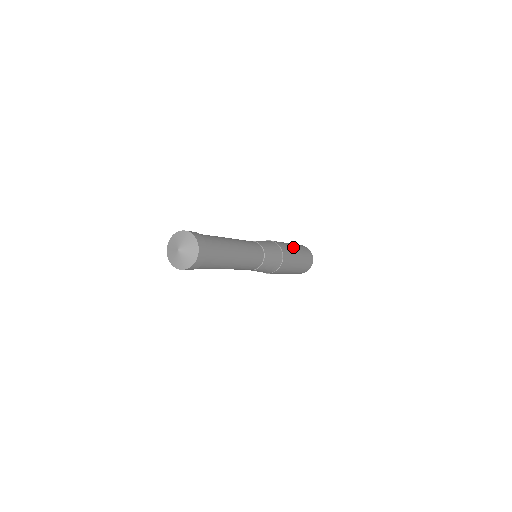
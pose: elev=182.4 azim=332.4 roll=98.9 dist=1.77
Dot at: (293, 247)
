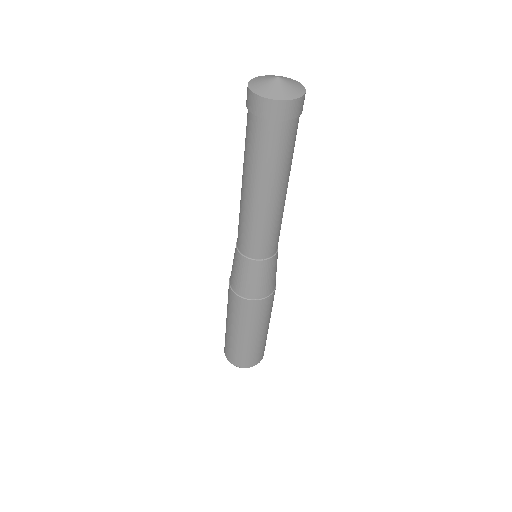
Dot at: occluded
